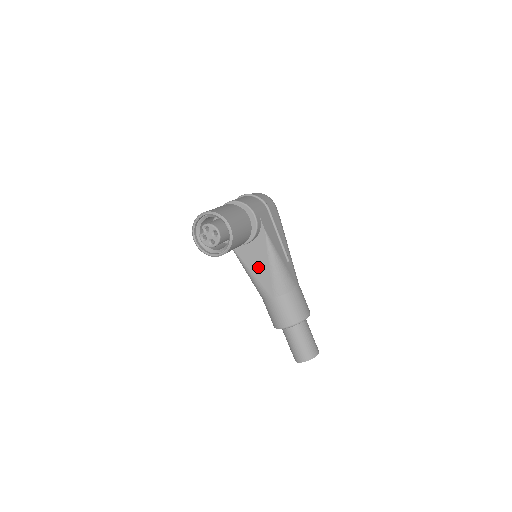
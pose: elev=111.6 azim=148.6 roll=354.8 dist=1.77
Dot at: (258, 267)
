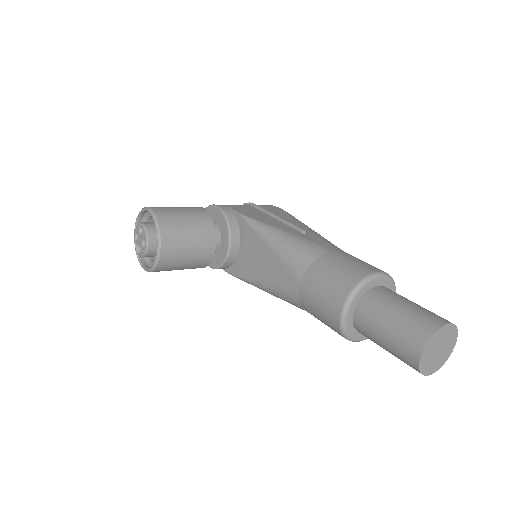
Dot at: (262, 265)
